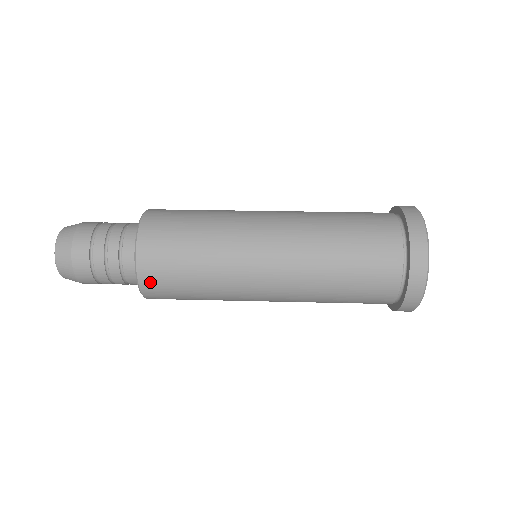
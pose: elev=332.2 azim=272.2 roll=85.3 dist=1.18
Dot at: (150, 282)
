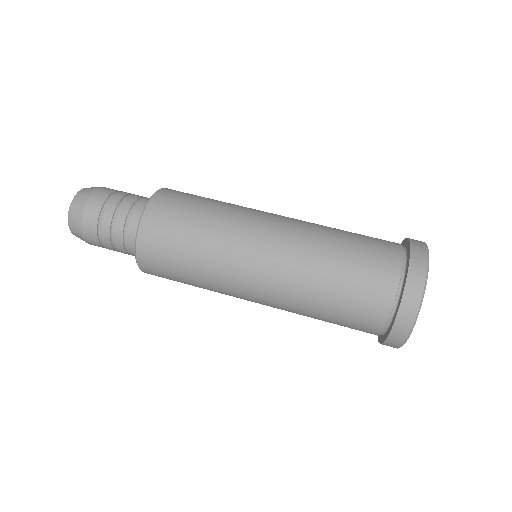
Dot at: (147, 250)
